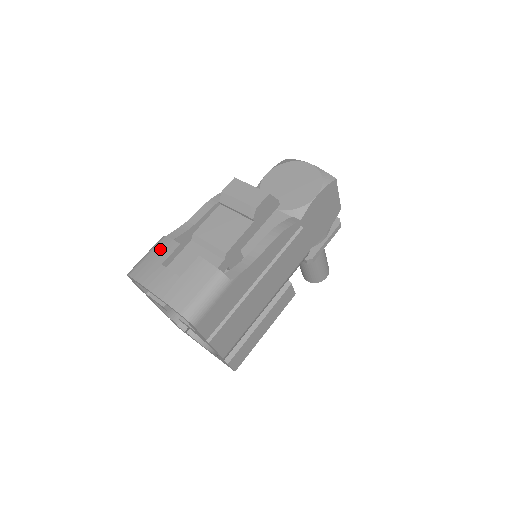
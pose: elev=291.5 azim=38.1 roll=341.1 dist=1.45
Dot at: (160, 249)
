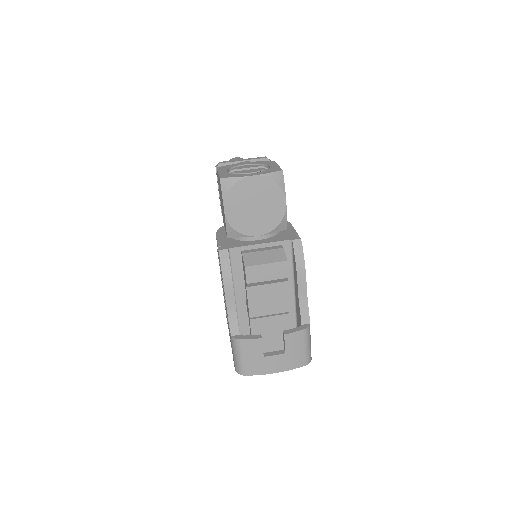
Dot at: (249, 350)
